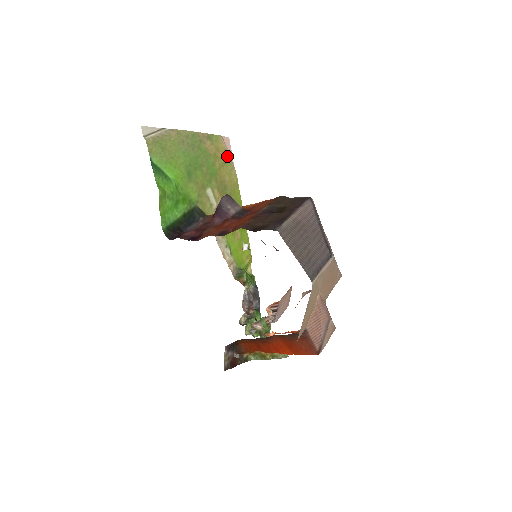
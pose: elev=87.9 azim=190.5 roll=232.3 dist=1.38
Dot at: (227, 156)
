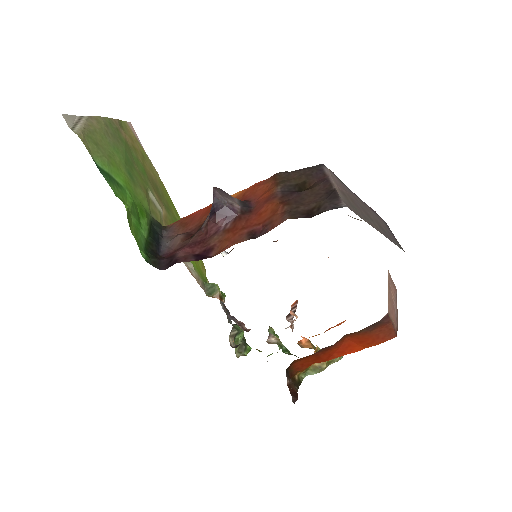
Dot at: (141, 147)
